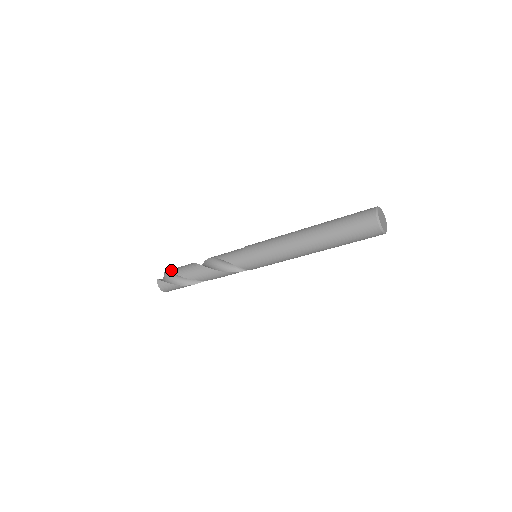
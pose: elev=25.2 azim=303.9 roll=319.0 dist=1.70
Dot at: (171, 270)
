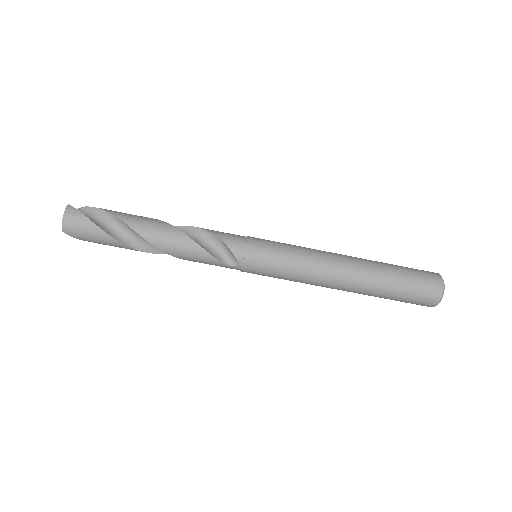
Dot at: occluded
